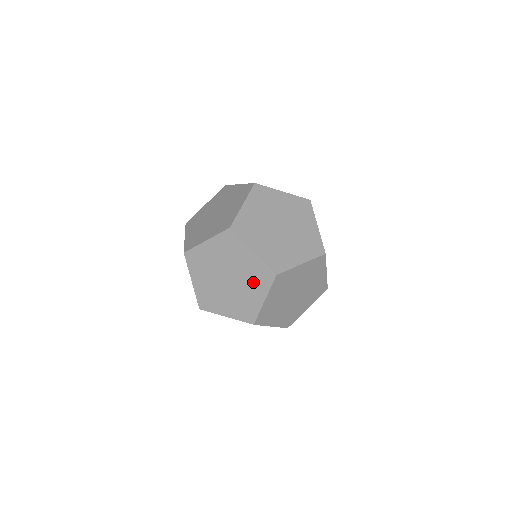
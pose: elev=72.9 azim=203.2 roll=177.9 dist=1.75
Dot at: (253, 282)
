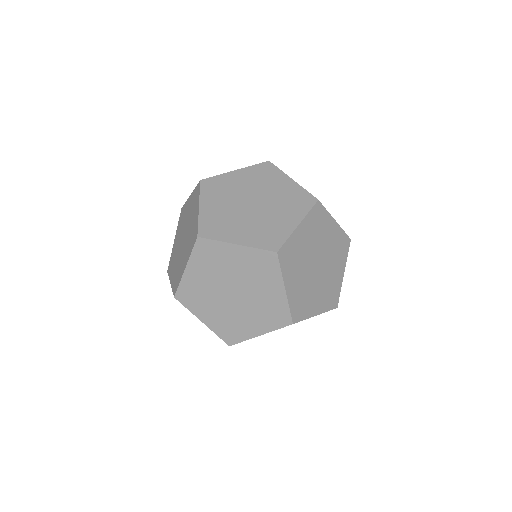
Dot at: (267, 182)
